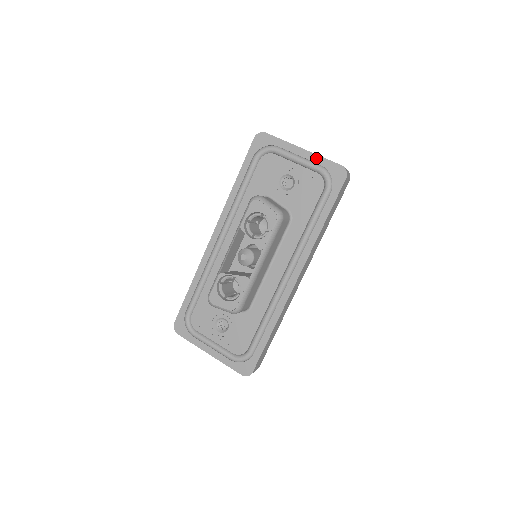
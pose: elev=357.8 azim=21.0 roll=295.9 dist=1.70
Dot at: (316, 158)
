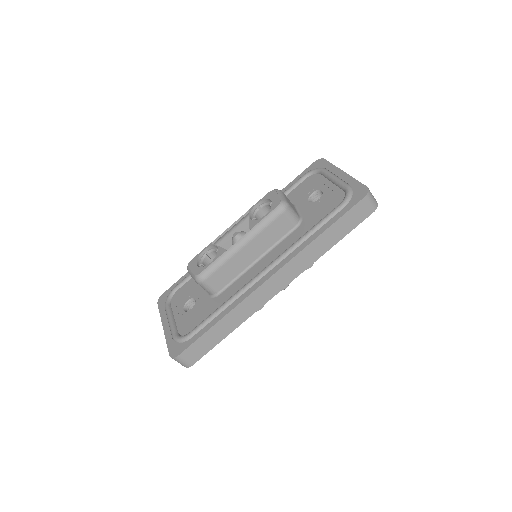
Dot at: (350, 179)
